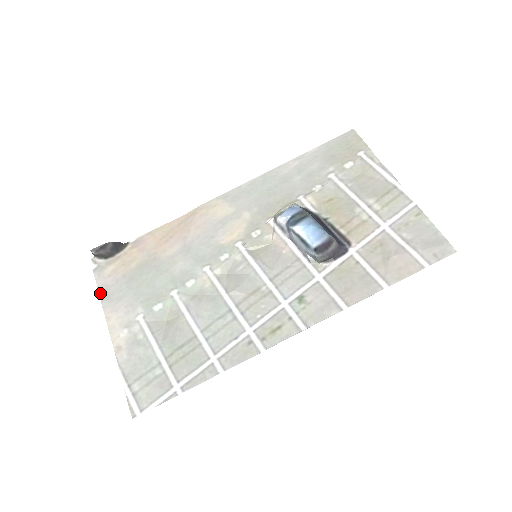
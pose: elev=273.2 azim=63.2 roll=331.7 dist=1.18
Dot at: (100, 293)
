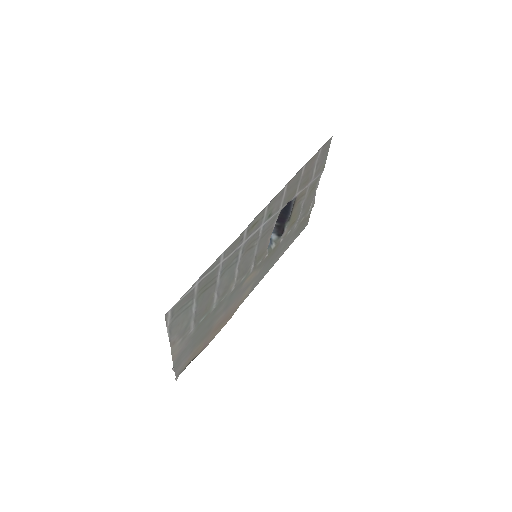
Dot at: (175, 369)
